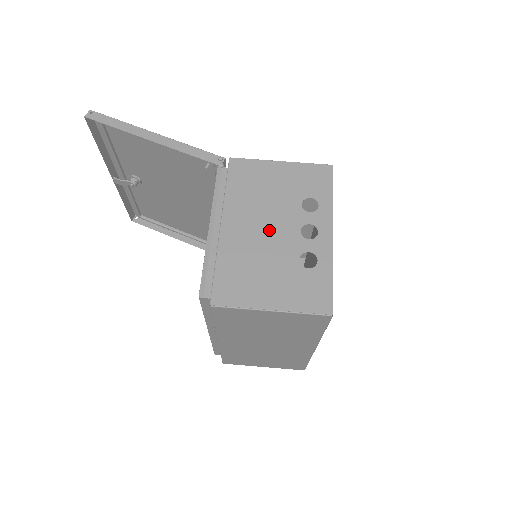
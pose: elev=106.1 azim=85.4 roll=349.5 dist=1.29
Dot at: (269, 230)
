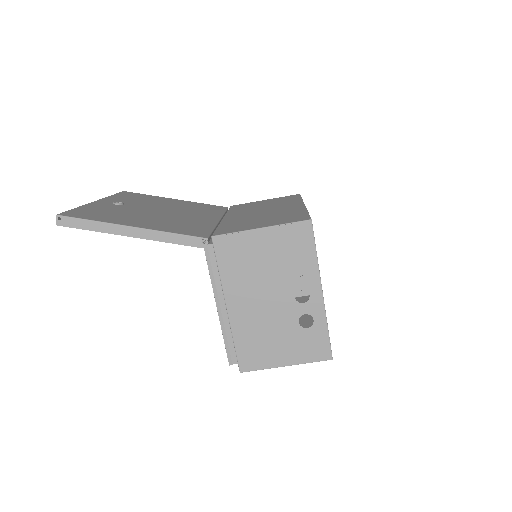
Dot at: (268, 303)
